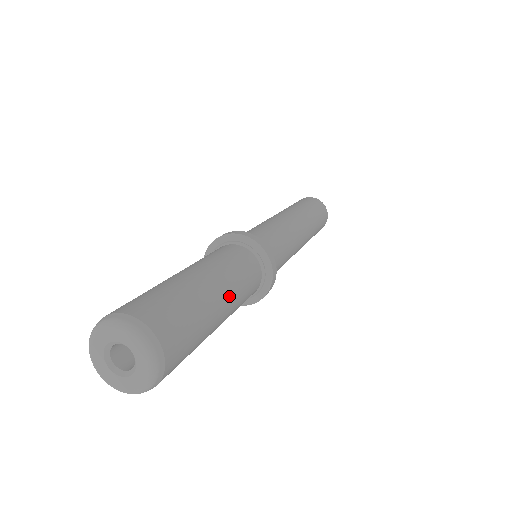
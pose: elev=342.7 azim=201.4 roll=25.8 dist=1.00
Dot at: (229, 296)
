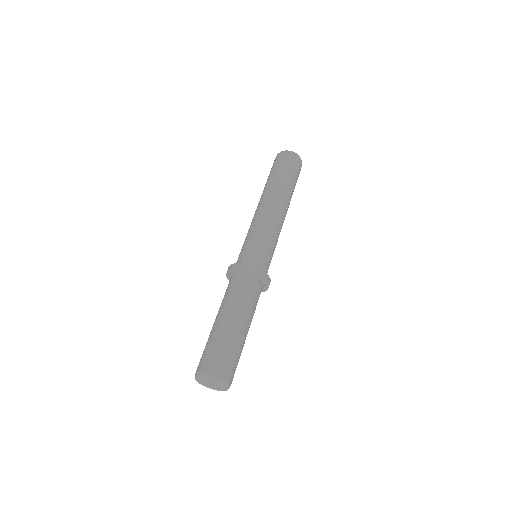
Dot at: (242, 318)
